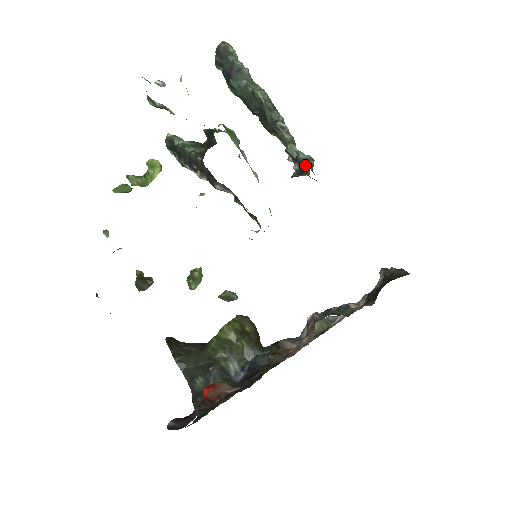
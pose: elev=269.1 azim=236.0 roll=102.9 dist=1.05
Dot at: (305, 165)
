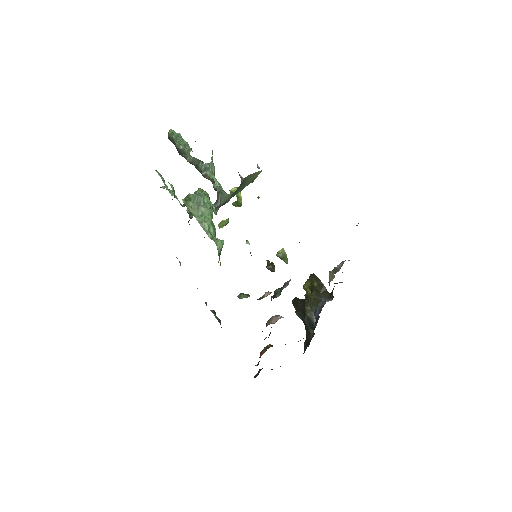
Dot at: (241, 179)
